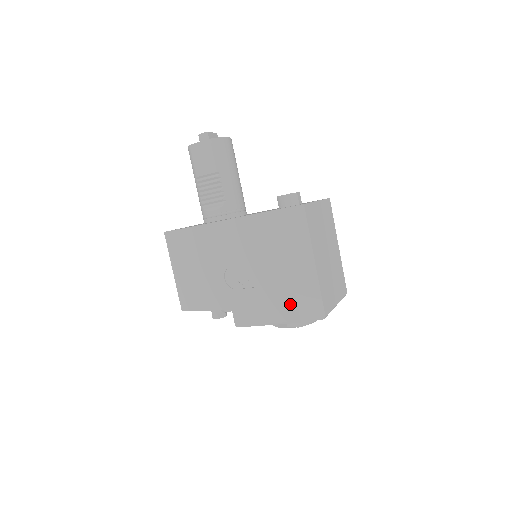
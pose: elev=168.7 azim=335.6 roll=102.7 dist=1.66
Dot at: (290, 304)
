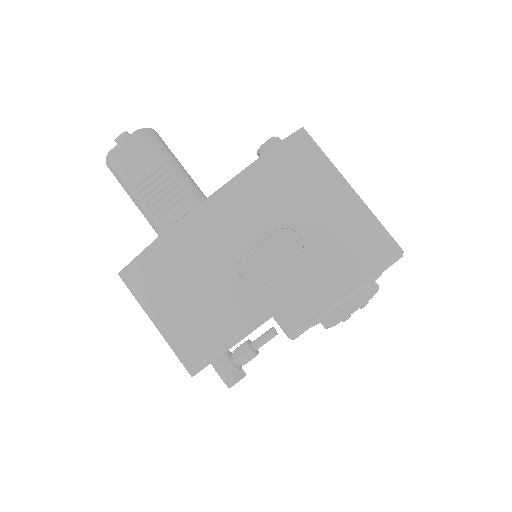
Dot at: (352, 258)
